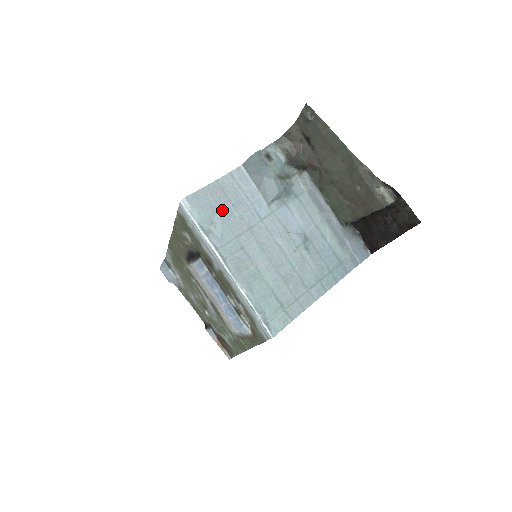
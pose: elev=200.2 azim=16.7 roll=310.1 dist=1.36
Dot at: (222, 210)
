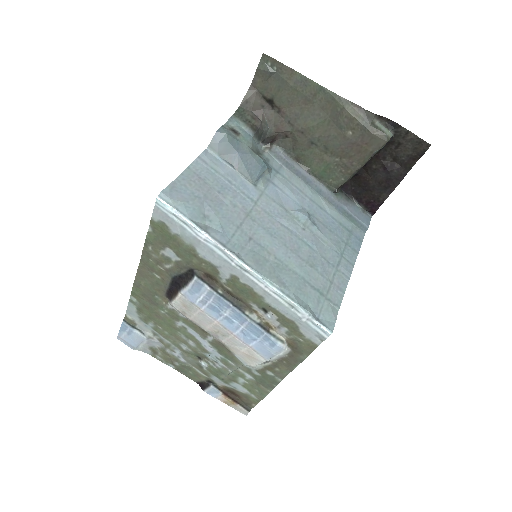
Dot at: (209, 199)
